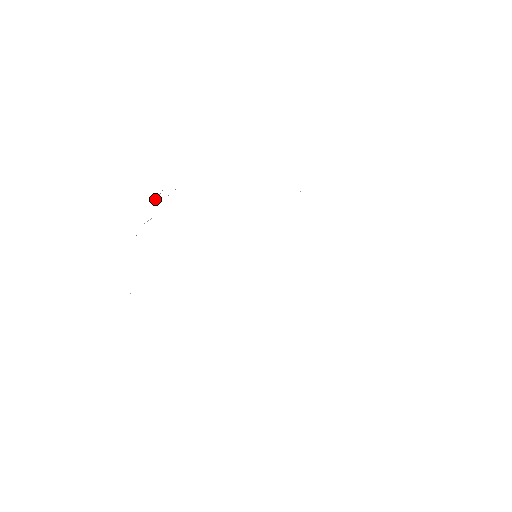
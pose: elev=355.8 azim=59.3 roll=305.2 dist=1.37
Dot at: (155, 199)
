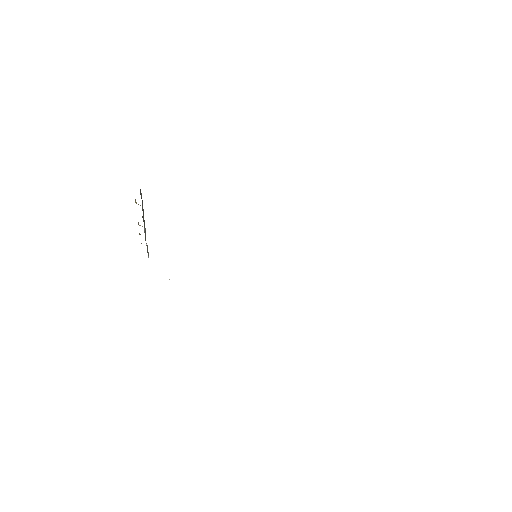
Dot at: occluded
